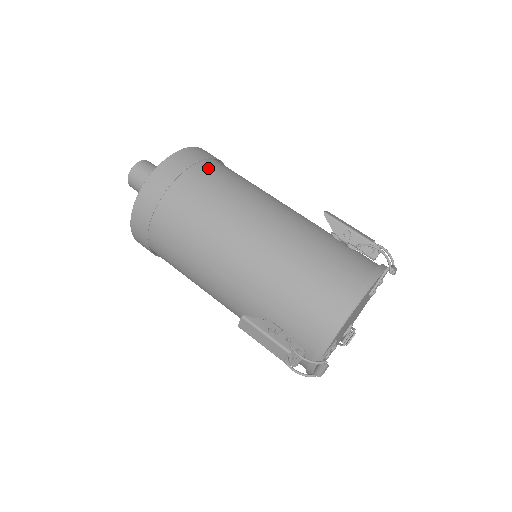
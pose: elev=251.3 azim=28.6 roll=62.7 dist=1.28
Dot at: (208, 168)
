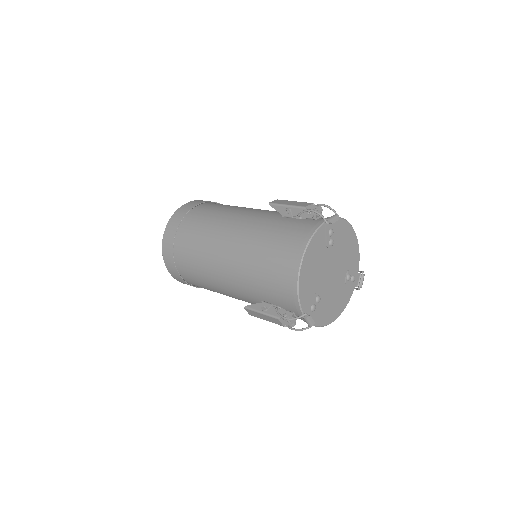
Dot at: (193, 215)
